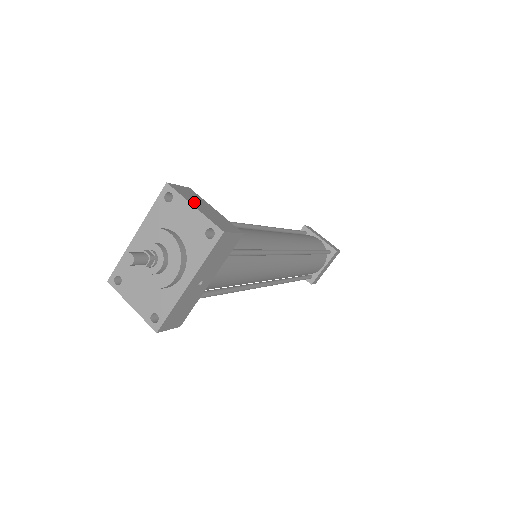
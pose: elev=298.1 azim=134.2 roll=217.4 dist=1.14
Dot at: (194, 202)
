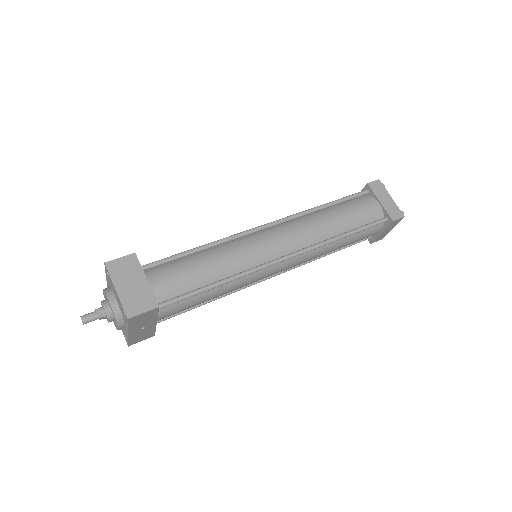
Dot at: (121, 281)
